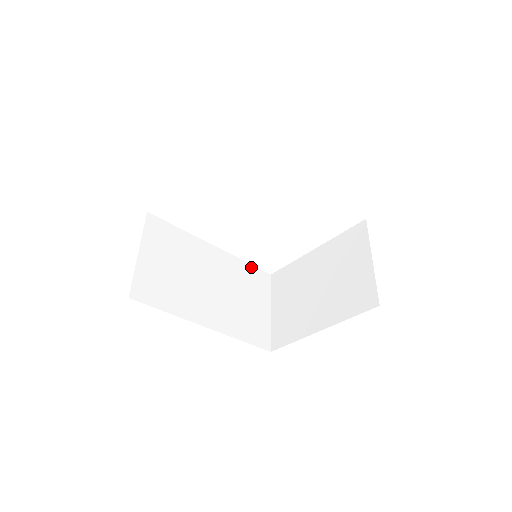
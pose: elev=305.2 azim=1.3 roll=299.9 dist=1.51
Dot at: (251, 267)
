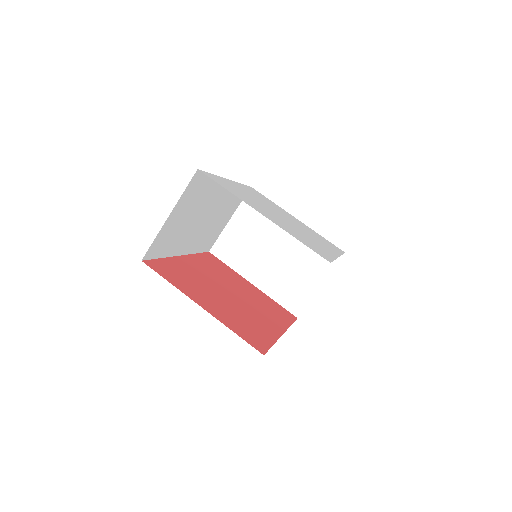
Dot at: occluded
